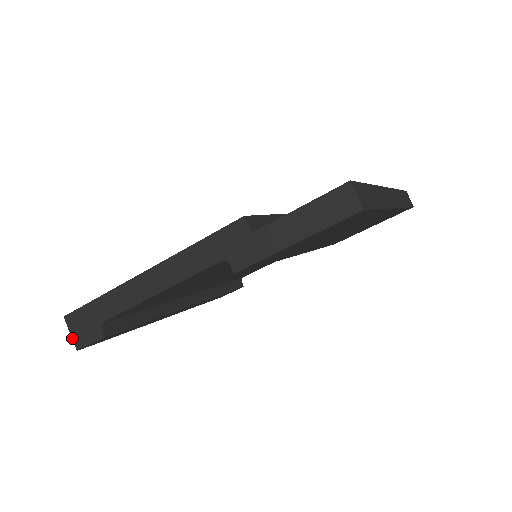
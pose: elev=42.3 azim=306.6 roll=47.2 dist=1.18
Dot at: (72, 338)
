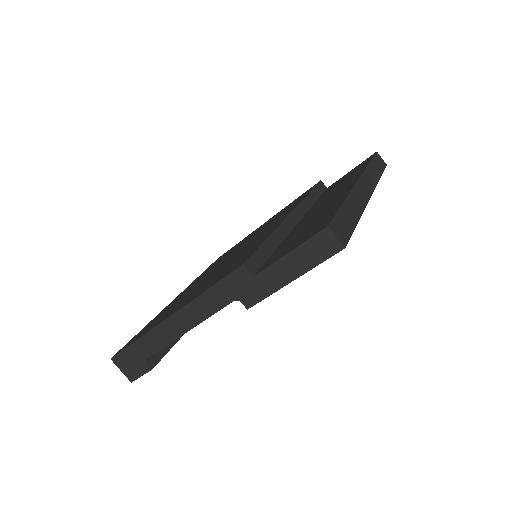
Dot at: (124, 374)
